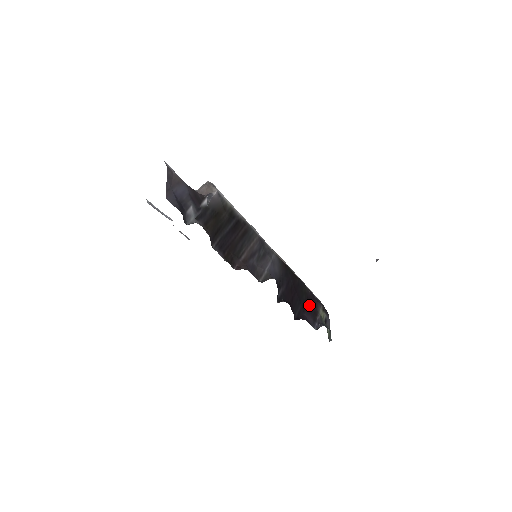
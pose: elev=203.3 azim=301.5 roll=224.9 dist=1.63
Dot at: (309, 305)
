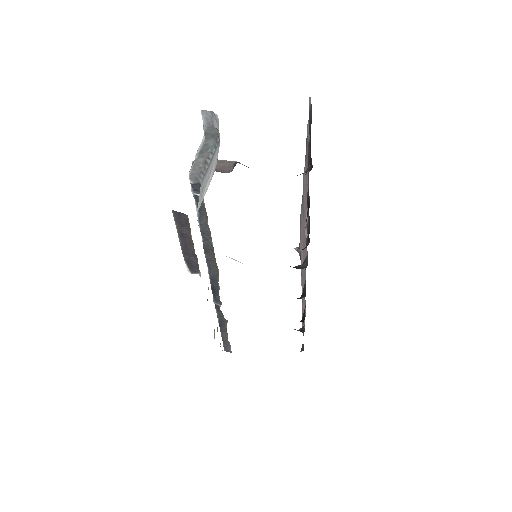
Dot at: occluded
